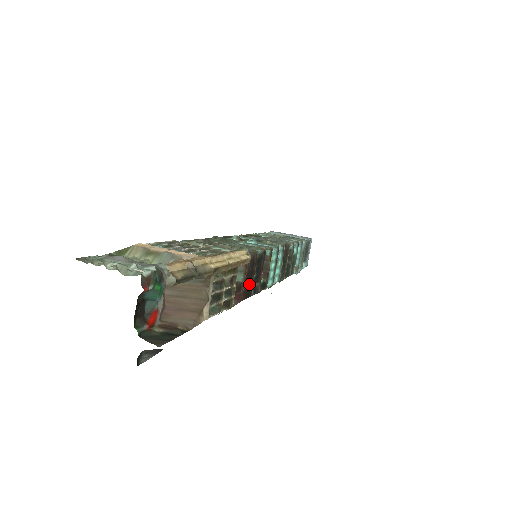
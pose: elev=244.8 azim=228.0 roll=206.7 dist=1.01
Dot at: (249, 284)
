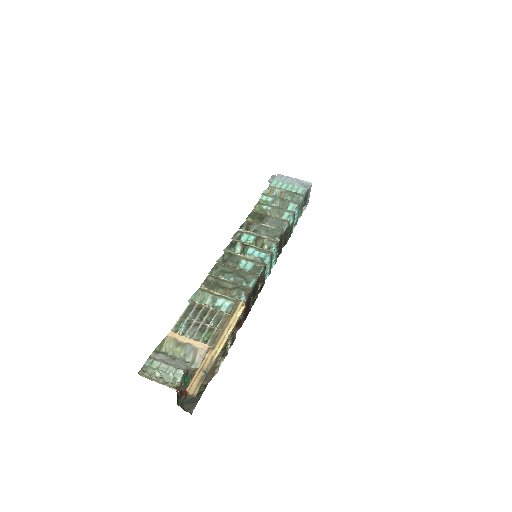
Dot at: (247, 310)
